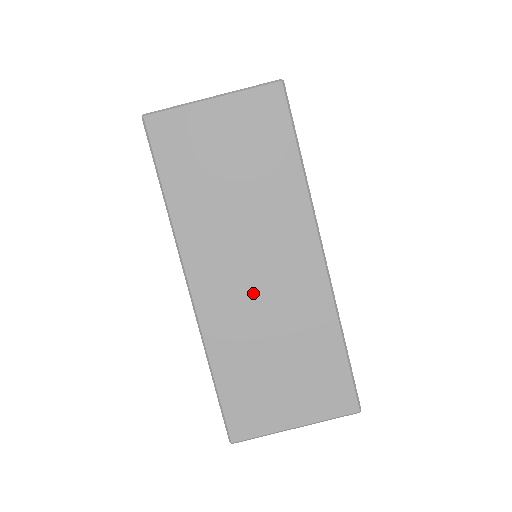
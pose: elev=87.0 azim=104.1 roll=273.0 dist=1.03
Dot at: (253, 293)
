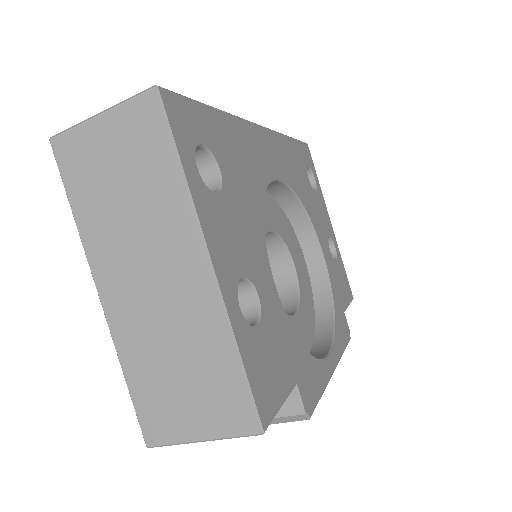
Dot at: (150, 303)
